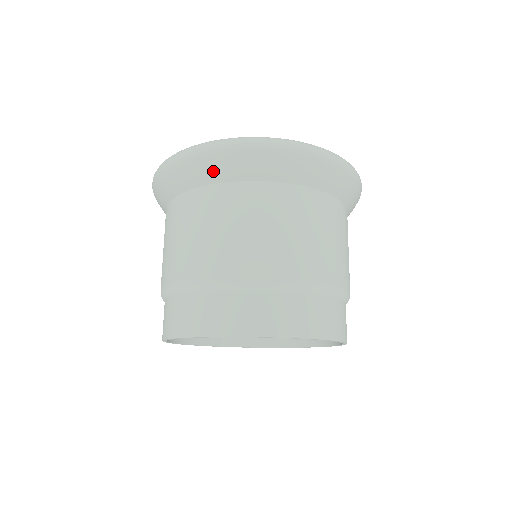
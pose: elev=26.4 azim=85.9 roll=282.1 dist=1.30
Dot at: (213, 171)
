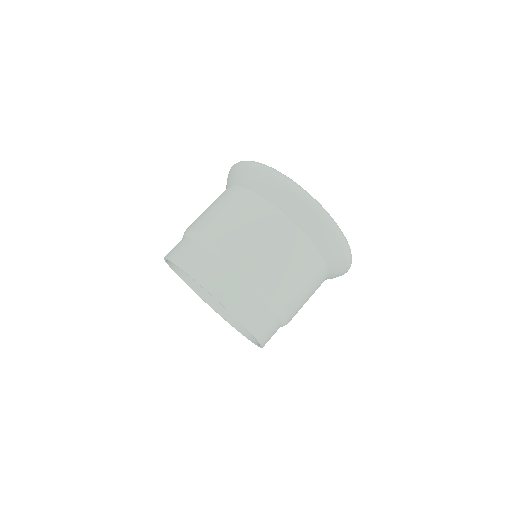
Dot at: (274, 194)
